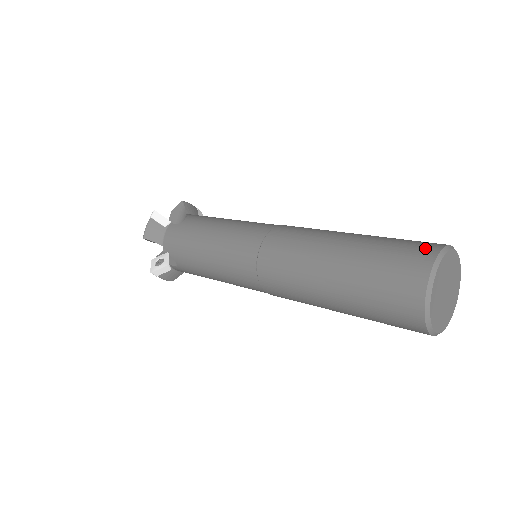
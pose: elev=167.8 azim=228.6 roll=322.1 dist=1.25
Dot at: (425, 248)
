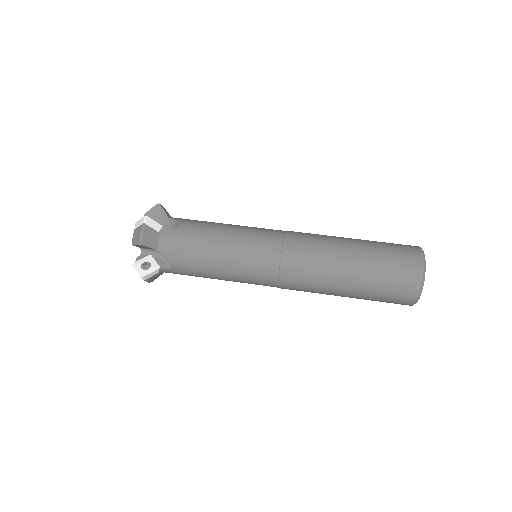
Dot at: (412, 250)
